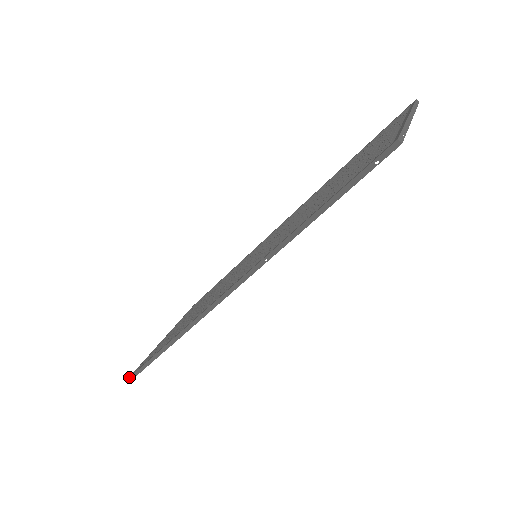
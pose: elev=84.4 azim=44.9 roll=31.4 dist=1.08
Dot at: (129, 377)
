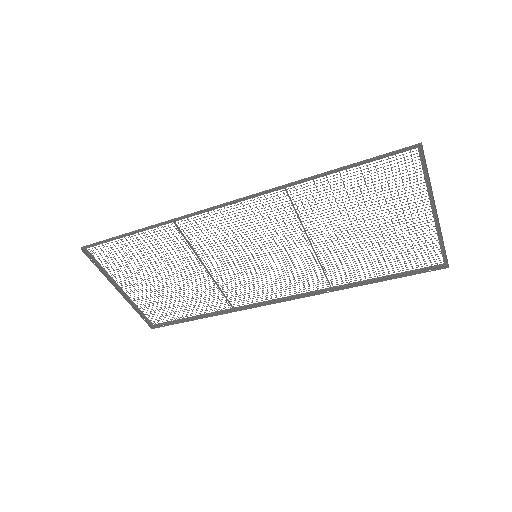
Dot at: (87, 245)
